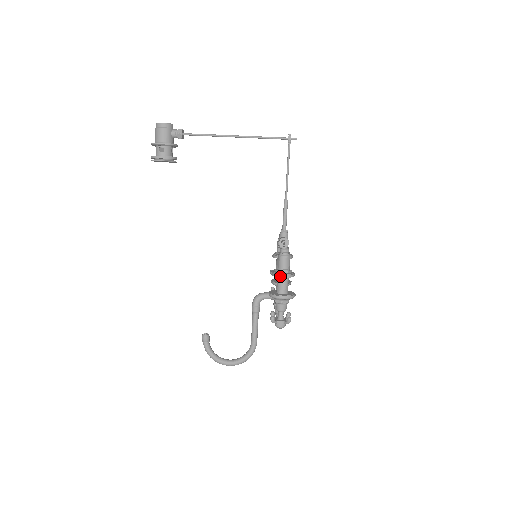
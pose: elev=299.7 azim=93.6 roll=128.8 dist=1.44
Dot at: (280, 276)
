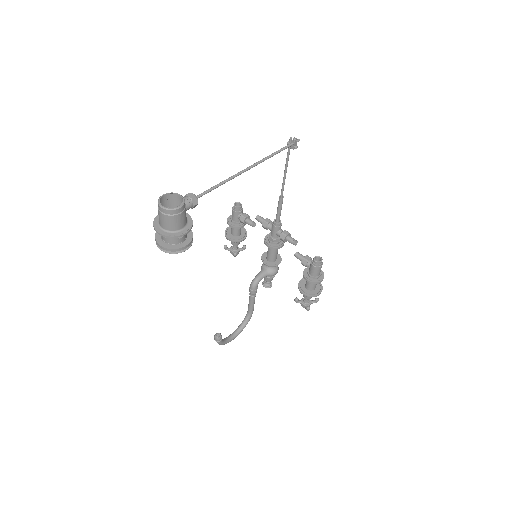
Dot at: (320, 282)
